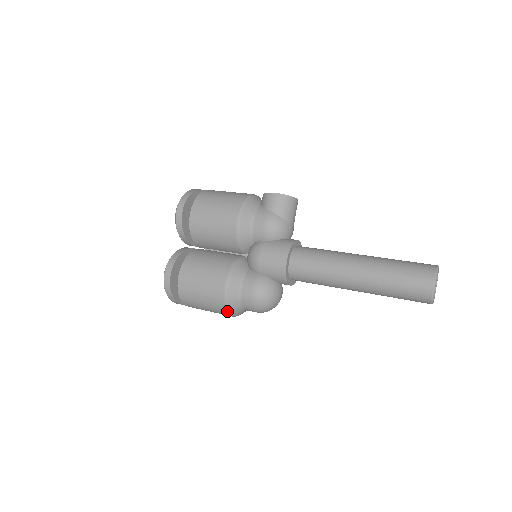
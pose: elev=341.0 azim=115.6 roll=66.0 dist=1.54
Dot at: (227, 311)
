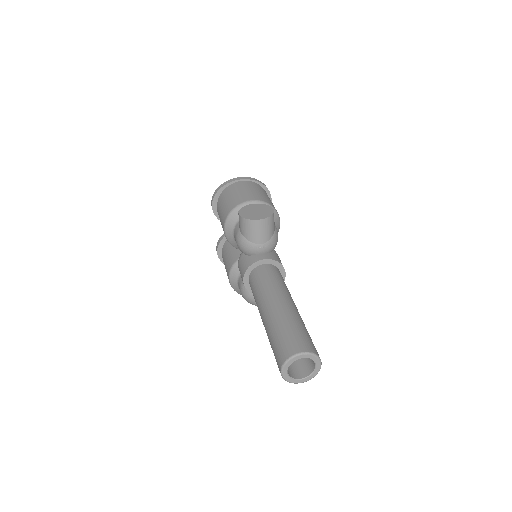
Dot at: occluded
